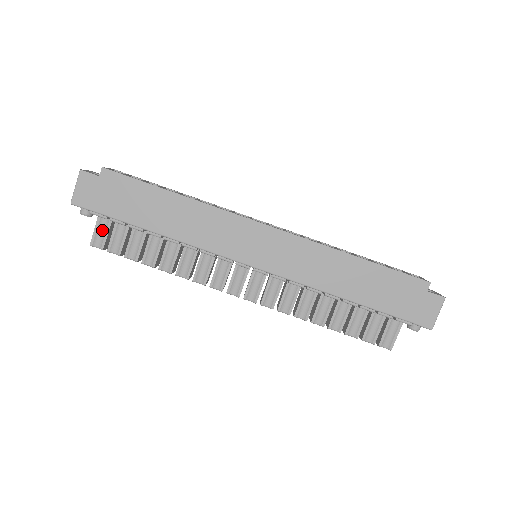
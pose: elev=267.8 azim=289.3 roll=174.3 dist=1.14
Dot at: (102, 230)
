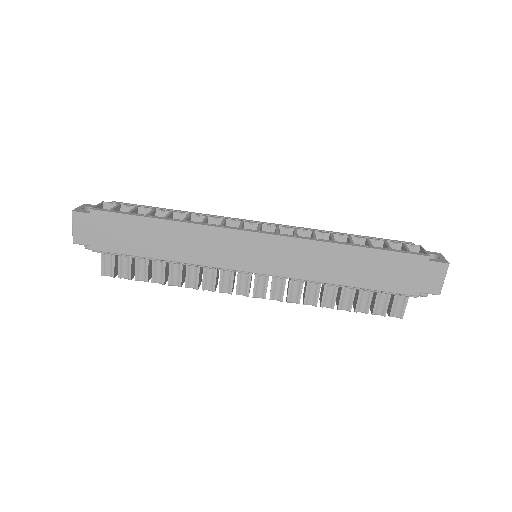
Dot at: (108, 260)
